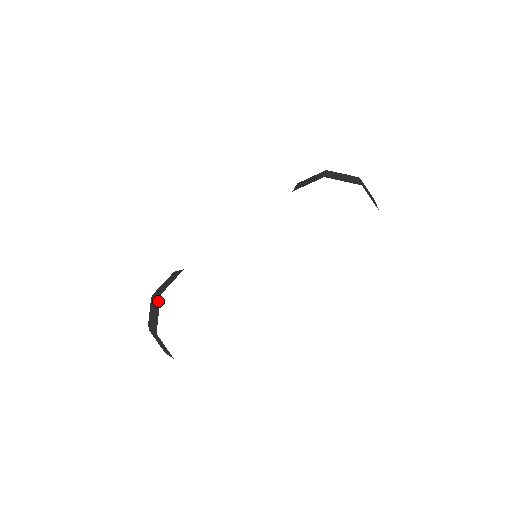
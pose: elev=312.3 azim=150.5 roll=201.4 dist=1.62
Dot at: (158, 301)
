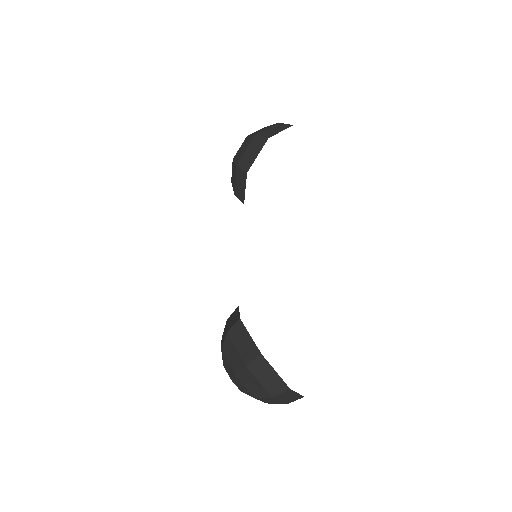
Dot at: (263, 363)
